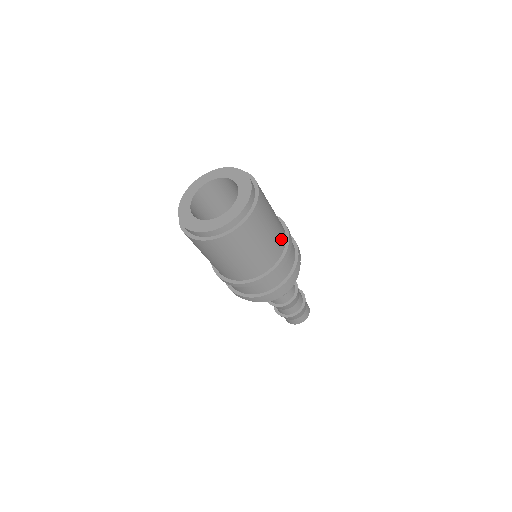
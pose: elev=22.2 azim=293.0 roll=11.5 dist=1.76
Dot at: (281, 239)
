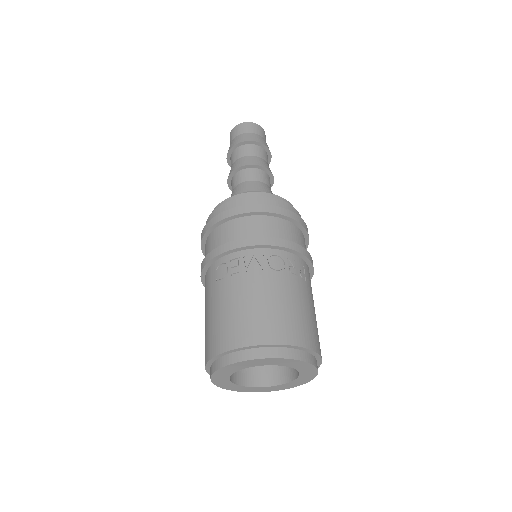
Dot at: occluded
